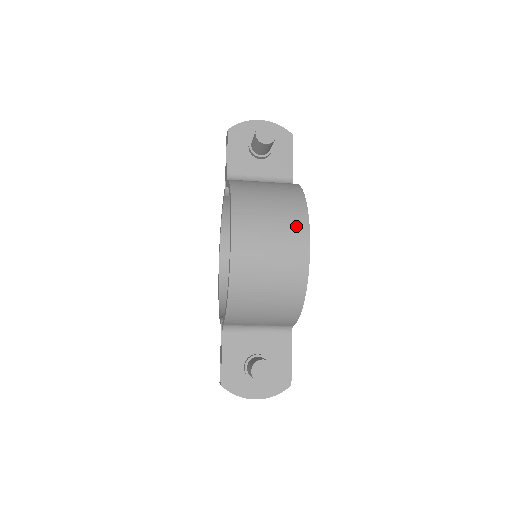
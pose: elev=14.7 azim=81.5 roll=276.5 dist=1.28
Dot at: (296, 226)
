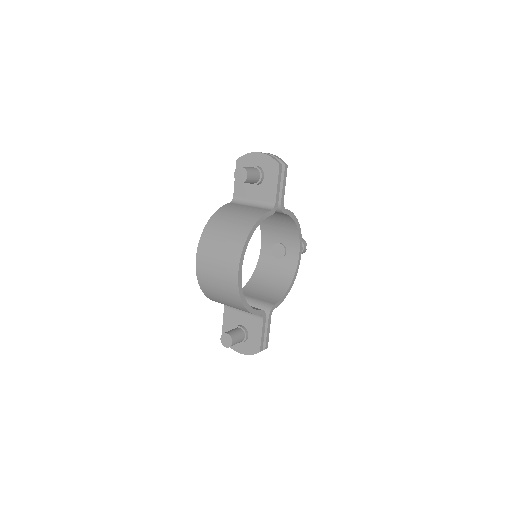
Dot at: (232, 257)
